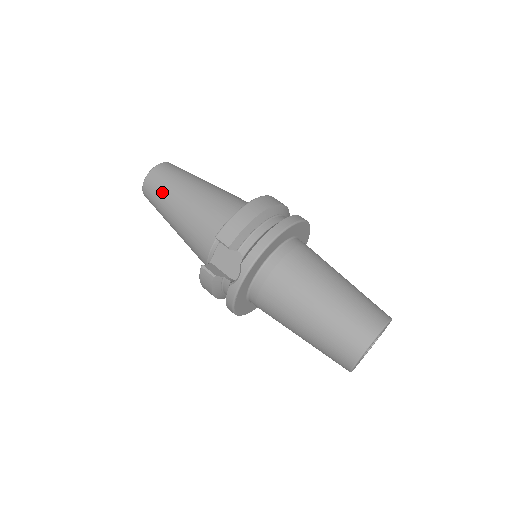
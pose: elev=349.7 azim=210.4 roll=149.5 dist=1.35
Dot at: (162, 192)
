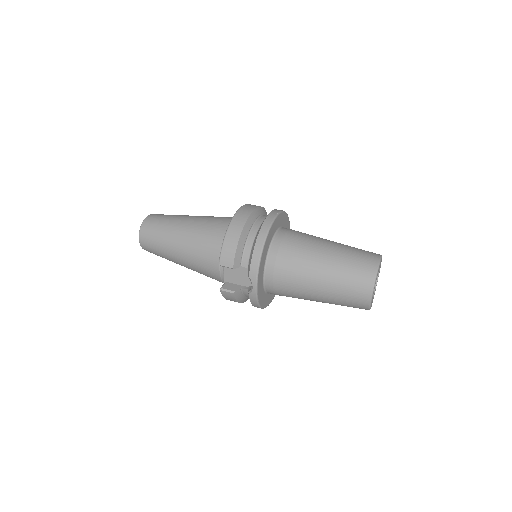
Dot at: (158, 244)
